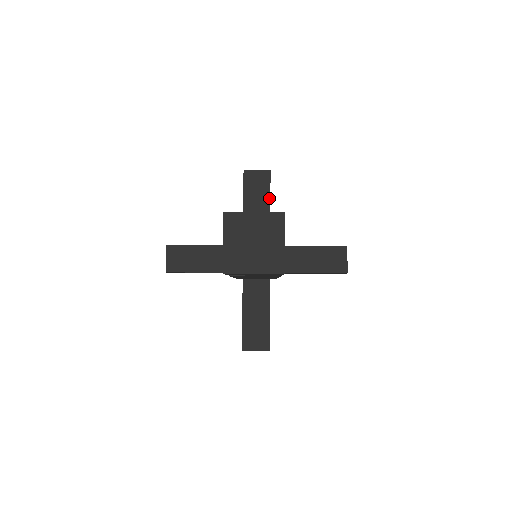
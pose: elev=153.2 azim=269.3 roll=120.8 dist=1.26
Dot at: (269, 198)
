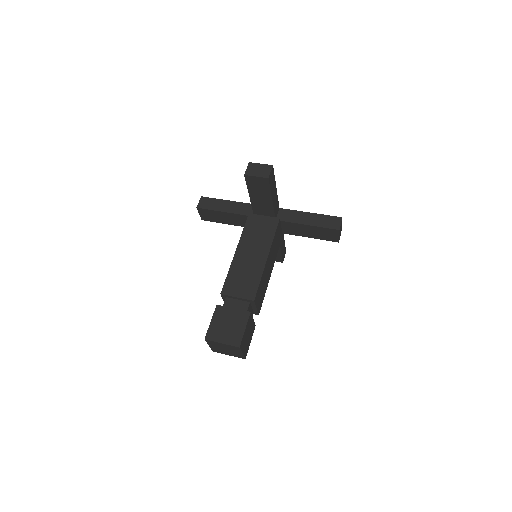
Dot at: (270, 195)
